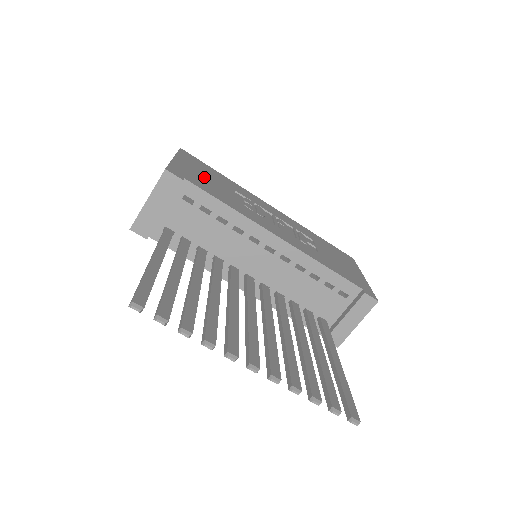
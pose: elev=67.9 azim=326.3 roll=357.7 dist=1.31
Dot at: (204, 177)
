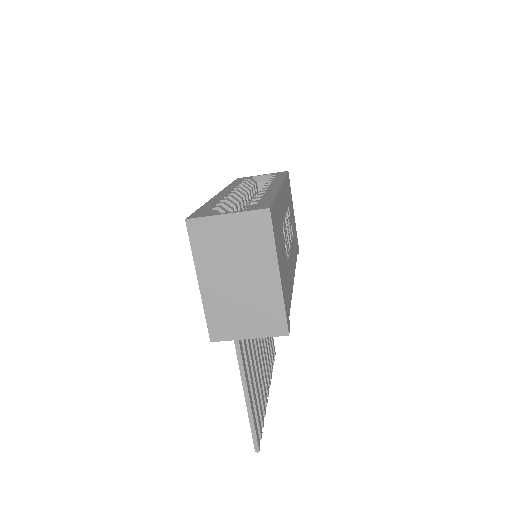
Dot at: occluded
